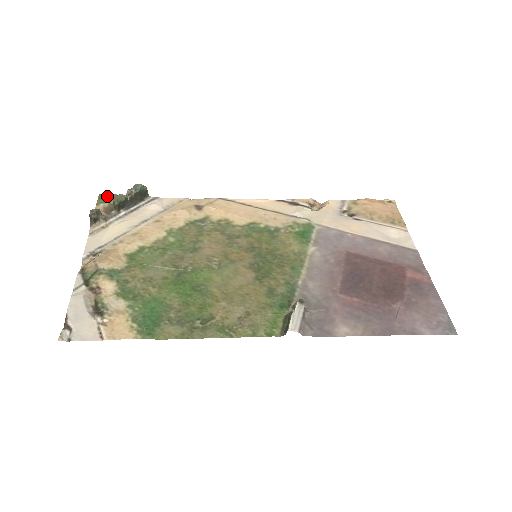
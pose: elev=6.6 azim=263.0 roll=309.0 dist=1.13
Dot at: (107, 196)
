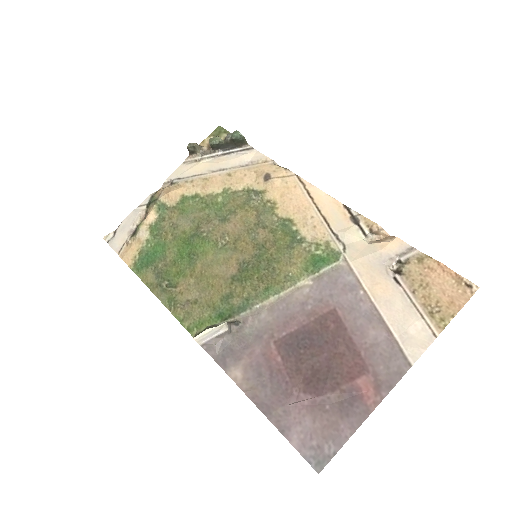
Dot at: (222, 130)
